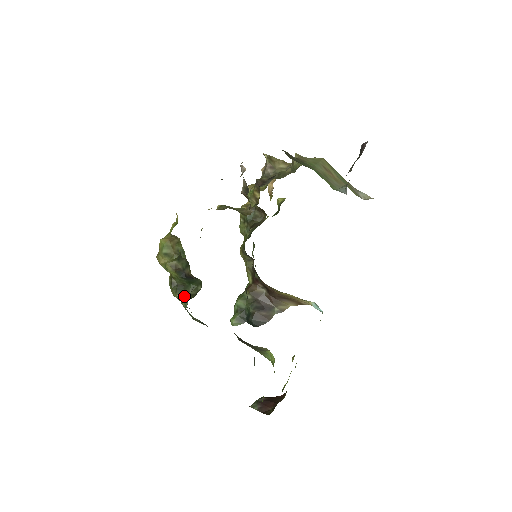
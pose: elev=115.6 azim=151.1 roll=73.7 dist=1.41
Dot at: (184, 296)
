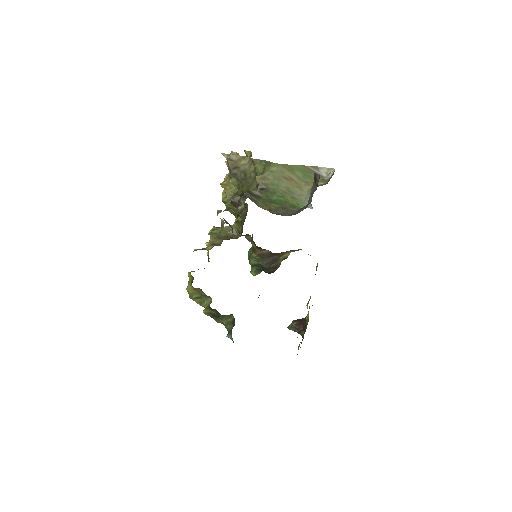
Dot at: (224, 322)
